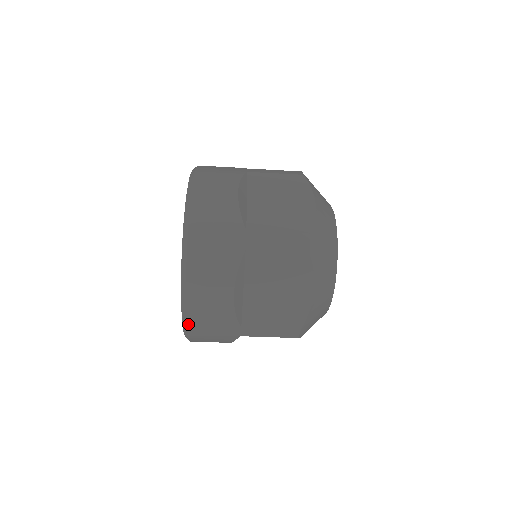
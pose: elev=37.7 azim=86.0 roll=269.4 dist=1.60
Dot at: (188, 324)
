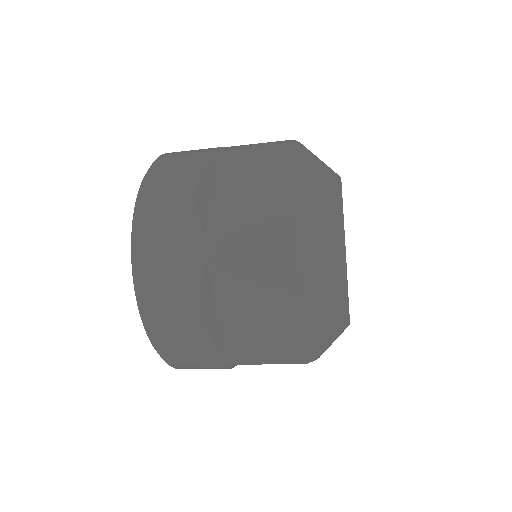
Dot at: (162, 356)
